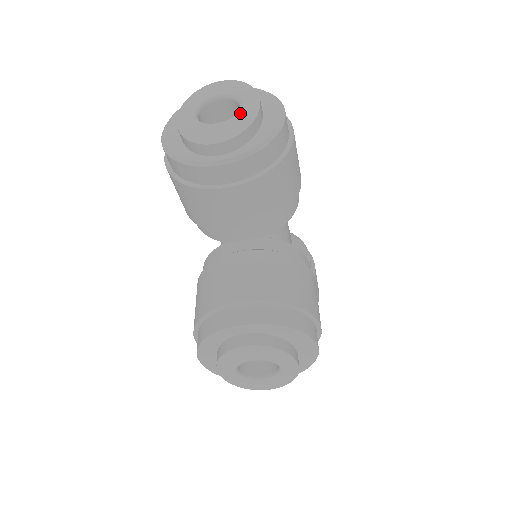
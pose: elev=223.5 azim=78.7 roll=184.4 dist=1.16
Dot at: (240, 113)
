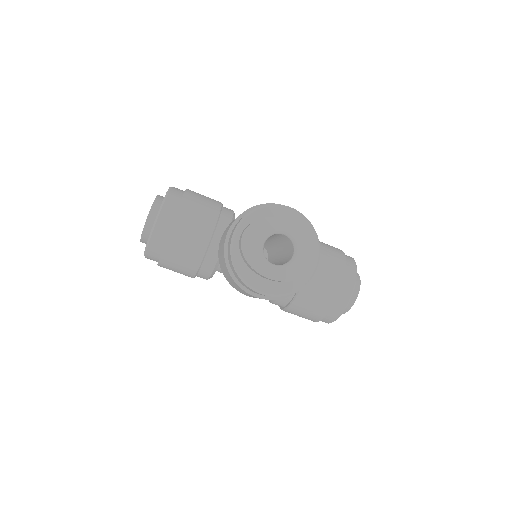
Dot at: occluded
